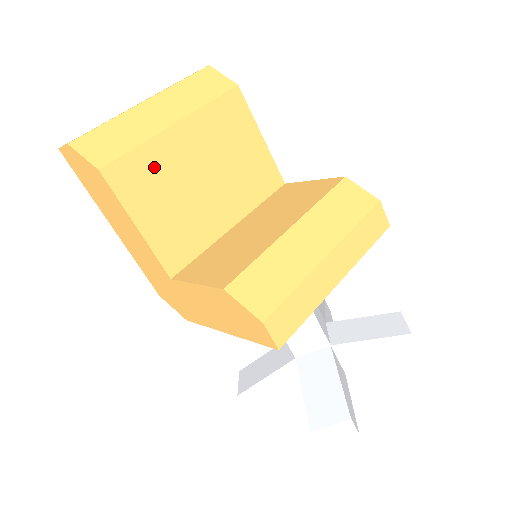
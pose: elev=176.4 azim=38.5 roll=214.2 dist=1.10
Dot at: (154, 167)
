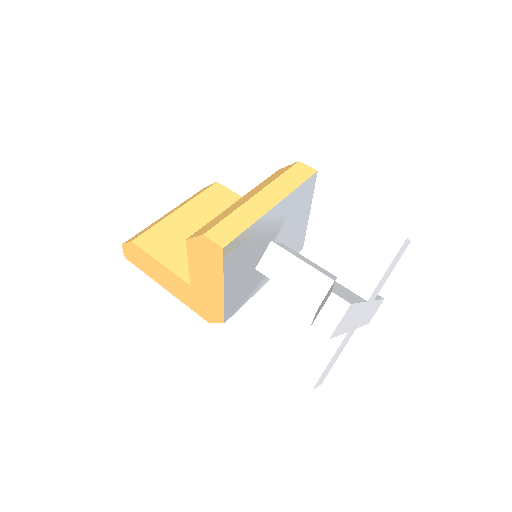
Dot at: (167, 232)
